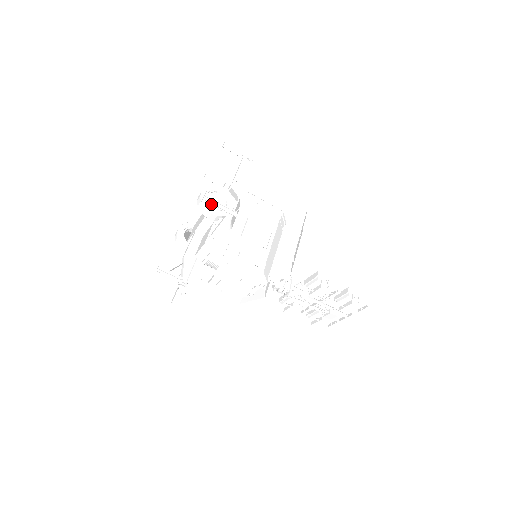
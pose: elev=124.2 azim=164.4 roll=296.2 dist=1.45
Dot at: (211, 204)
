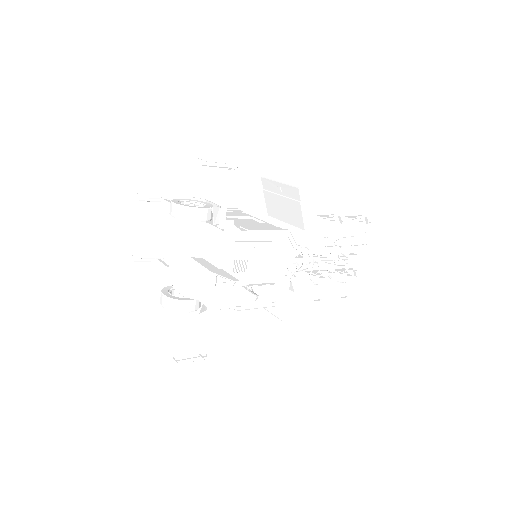
Dot at: occluded
